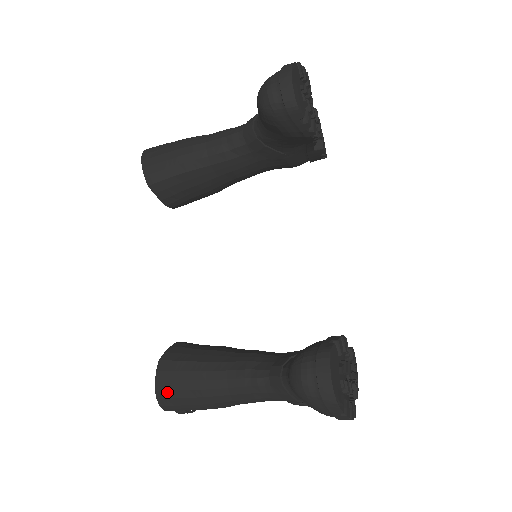
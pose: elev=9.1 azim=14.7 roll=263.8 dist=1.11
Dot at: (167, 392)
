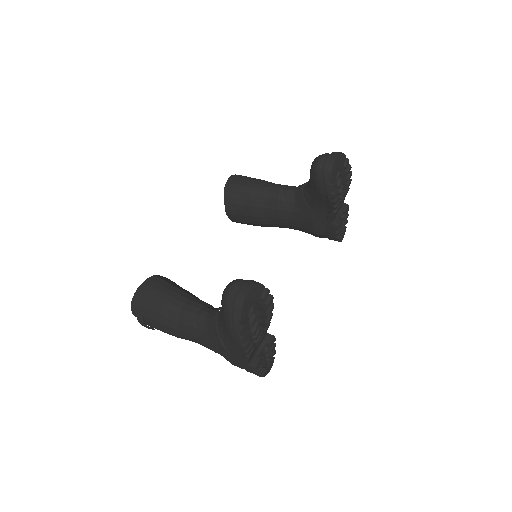
Dot at: (144, 293)
